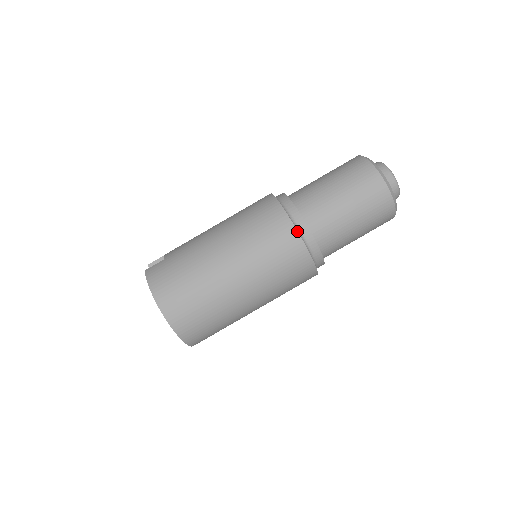
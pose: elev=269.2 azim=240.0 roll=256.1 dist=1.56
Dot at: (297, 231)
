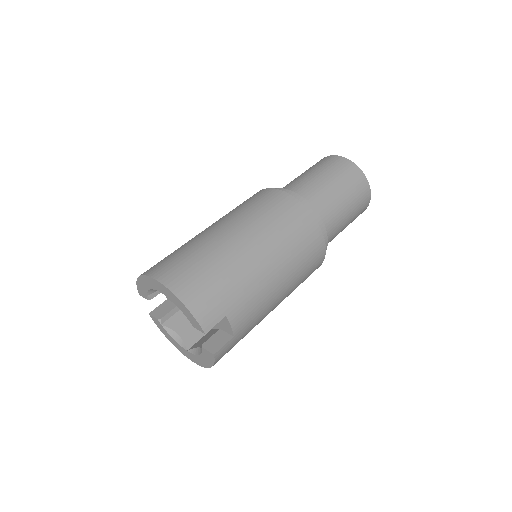
Dot at: (266, 189)
